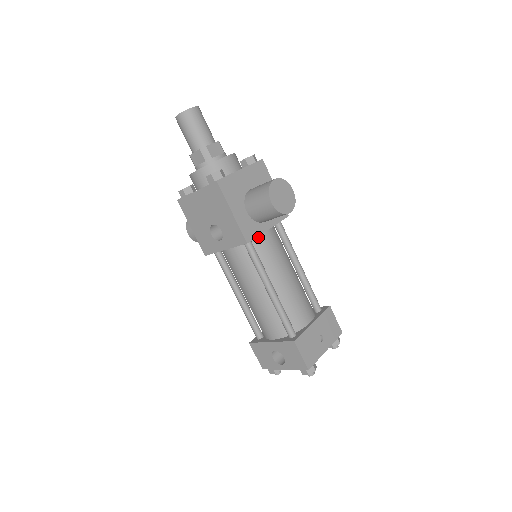
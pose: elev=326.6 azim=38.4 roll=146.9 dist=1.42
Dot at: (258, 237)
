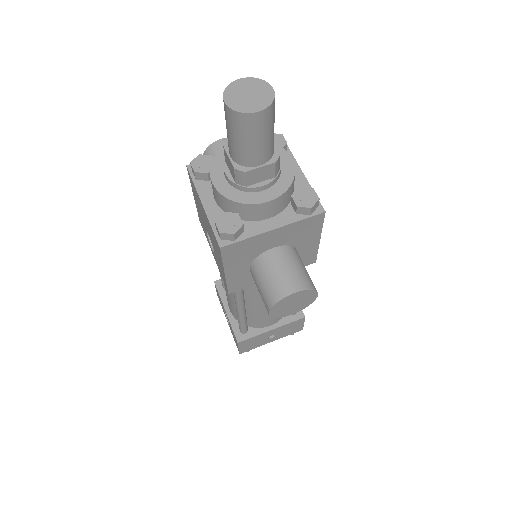
Dot at: occluded
